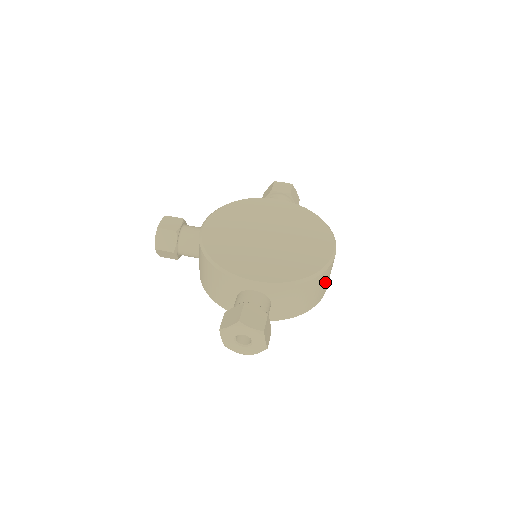
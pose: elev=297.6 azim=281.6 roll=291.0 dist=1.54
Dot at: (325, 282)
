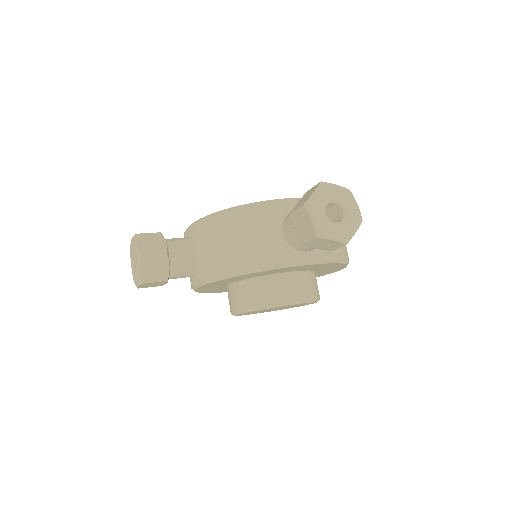
Dot at: occluded
